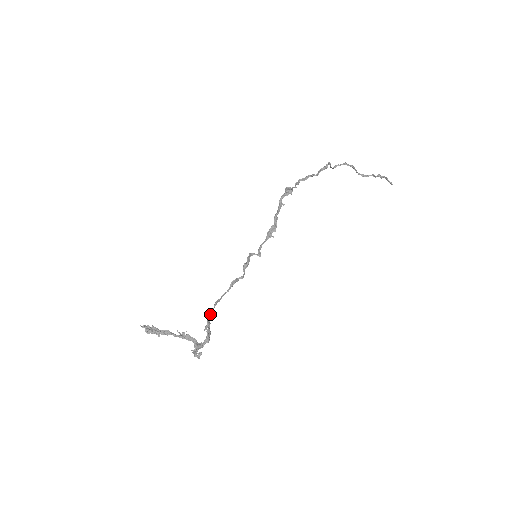
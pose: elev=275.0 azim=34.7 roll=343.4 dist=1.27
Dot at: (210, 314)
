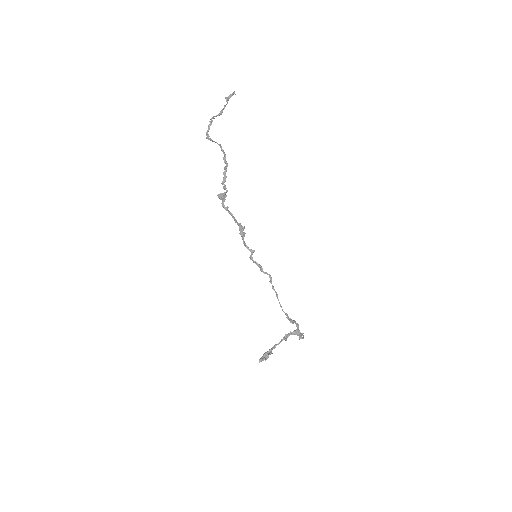
Dot at: (286, 315)
